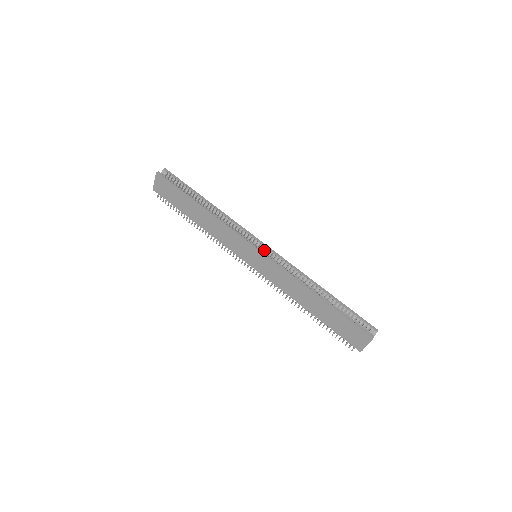
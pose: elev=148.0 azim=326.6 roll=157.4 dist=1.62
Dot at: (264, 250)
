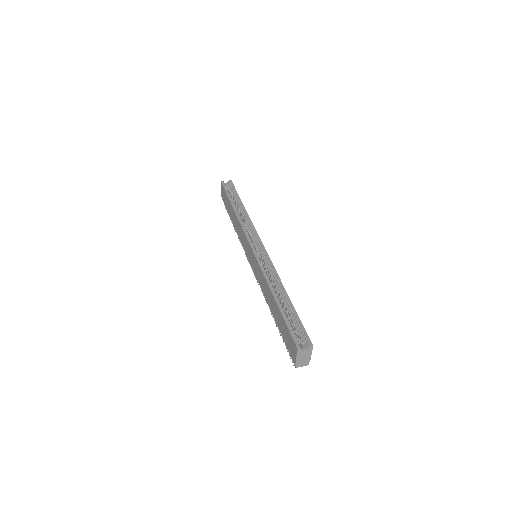
Dot at: (260, 250)
